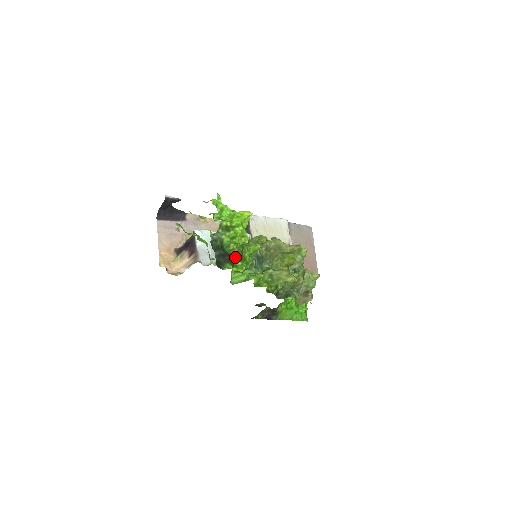
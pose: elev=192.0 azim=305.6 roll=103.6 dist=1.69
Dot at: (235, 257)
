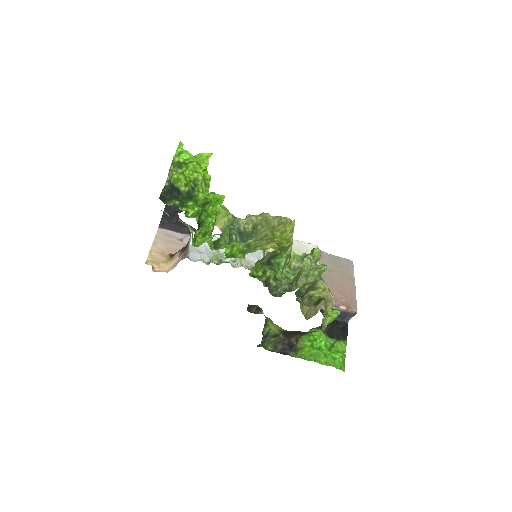
Dot at: (182, 191)
